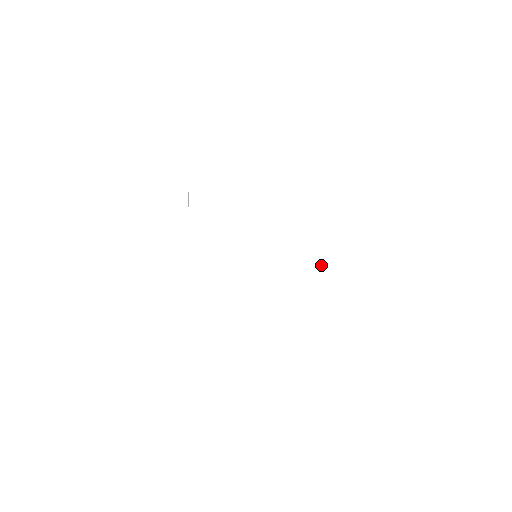
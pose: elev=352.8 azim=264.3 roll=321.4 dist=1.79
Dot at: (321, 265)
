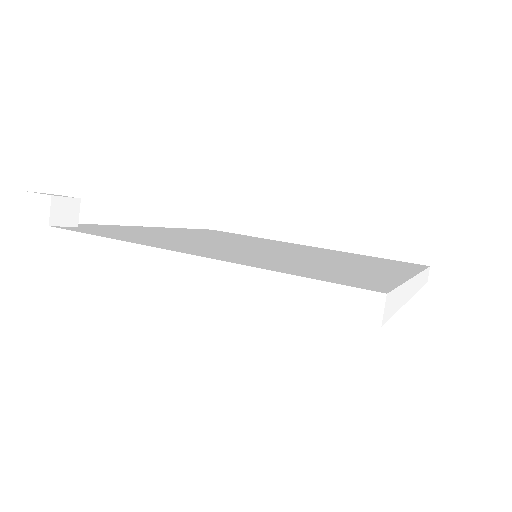
Dot at: (320, 250)
